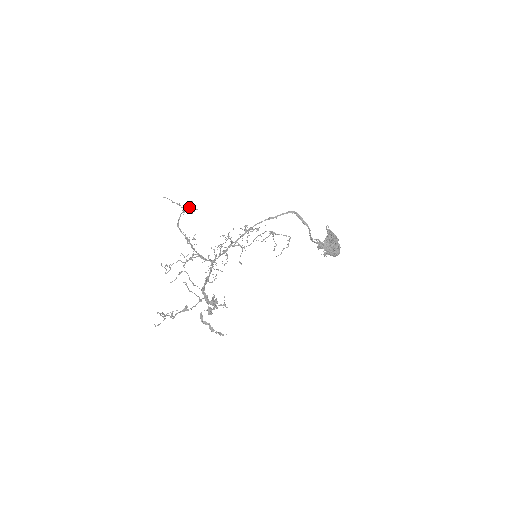
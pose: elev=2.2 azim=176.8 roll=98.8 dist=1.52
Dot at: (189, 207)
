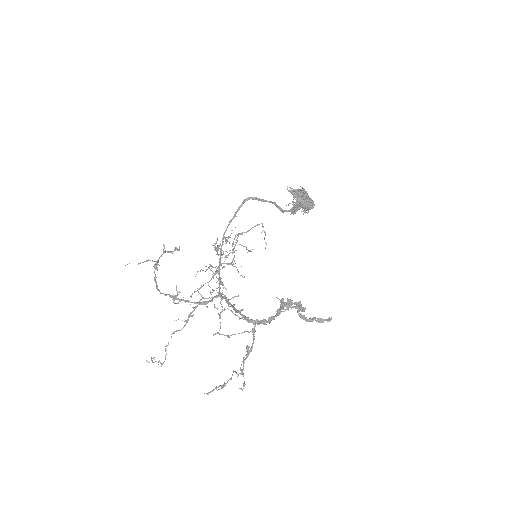
Dot at: (165, 252)
